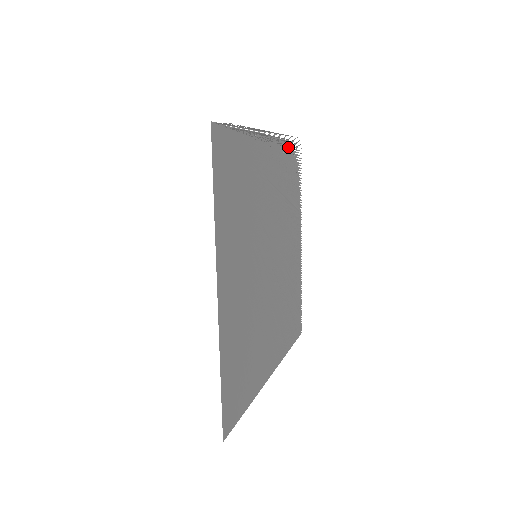
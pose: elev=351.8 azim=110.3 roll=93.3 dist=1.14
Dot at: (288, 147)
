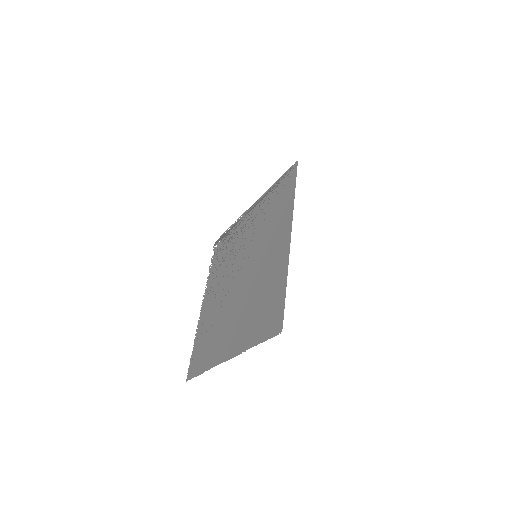
Dot at: (228, 233)
